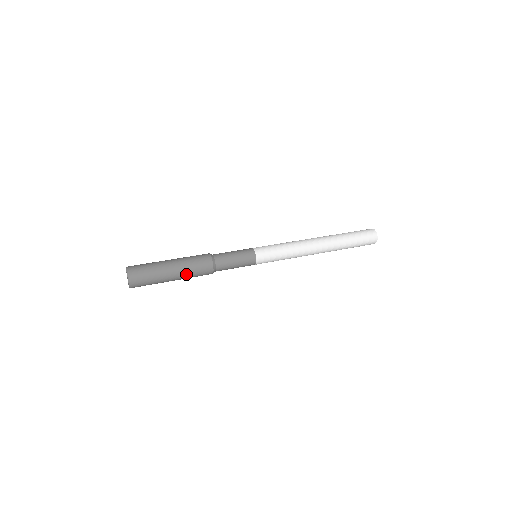
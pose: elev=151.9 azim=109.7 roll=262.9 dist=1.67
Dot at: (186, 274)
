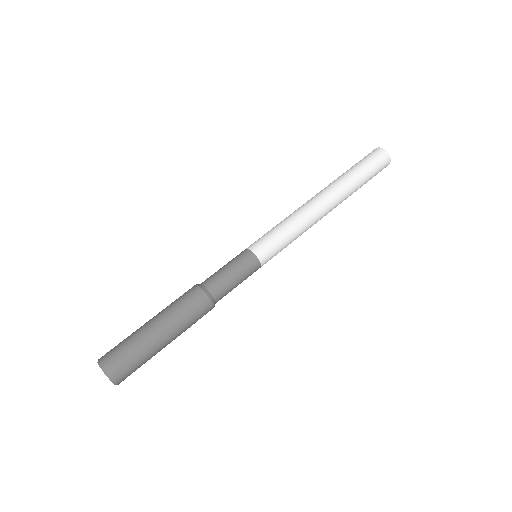
Dot at: (182, 332)
